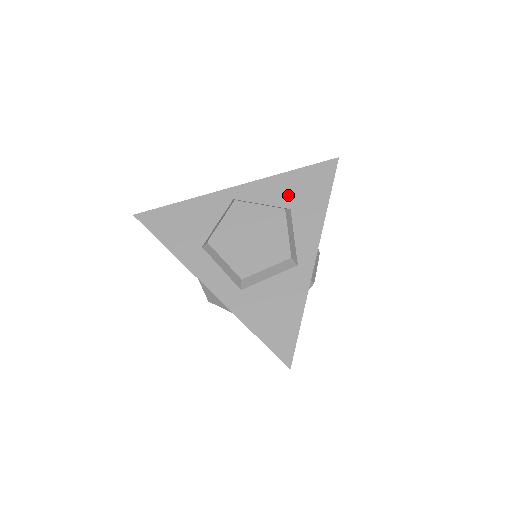
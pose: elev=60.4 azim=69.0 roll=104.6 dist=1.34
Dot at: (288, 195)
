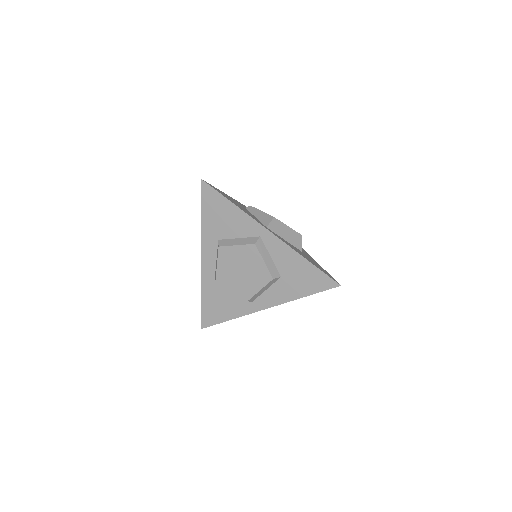
Dot at: (289, 269)
